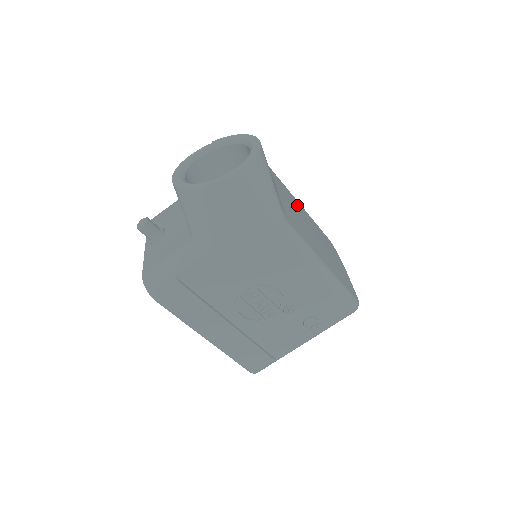
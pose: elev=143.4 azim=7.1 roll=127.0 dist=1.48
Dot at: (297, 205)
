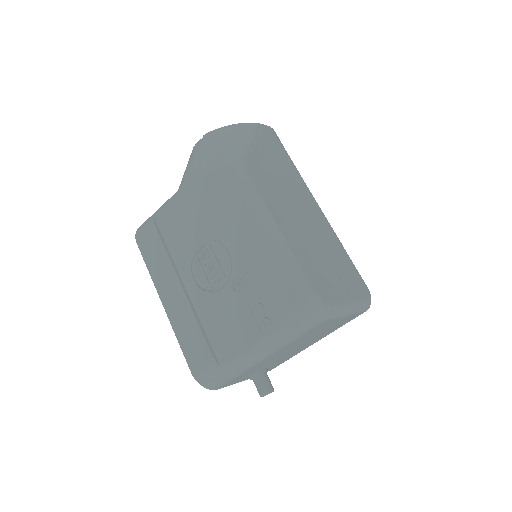
Dot at: (319, 220)
